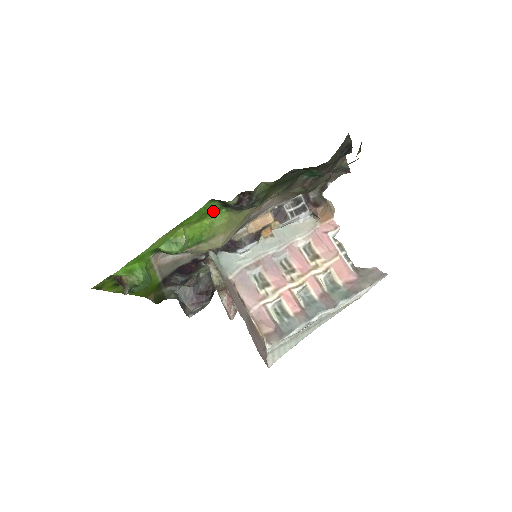
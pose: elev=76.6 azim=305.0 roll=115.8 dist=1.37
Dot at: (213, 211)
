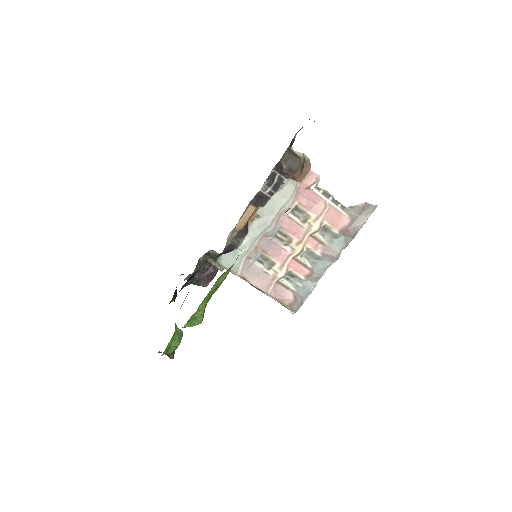
Dot at: occluded
